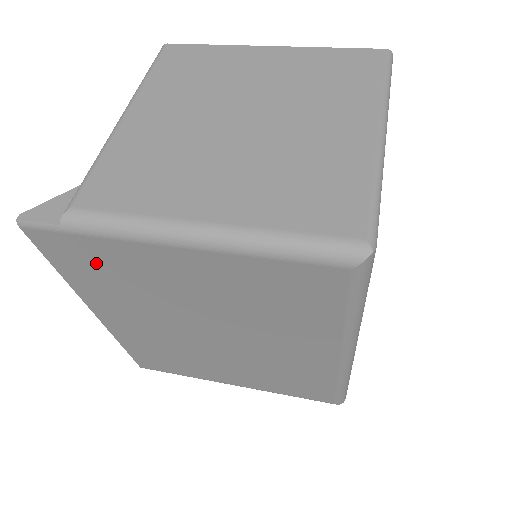
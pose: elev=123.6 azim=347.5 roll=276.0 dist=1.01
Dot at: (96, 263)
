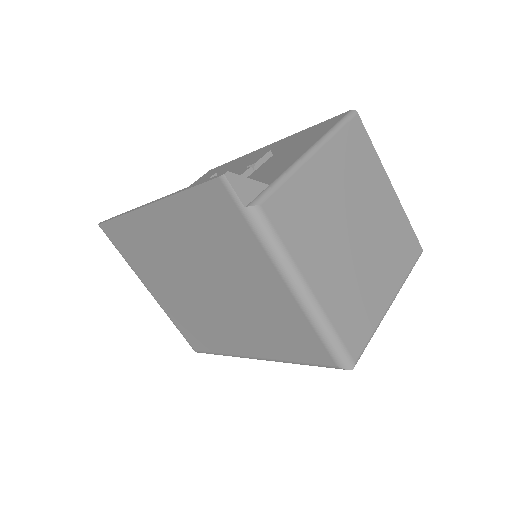
Dot at: (222, 225)
